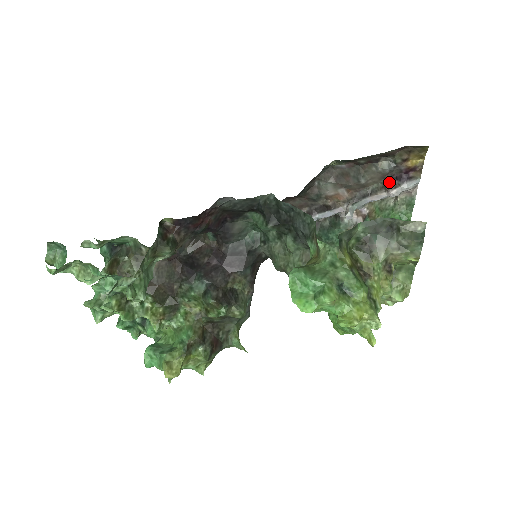
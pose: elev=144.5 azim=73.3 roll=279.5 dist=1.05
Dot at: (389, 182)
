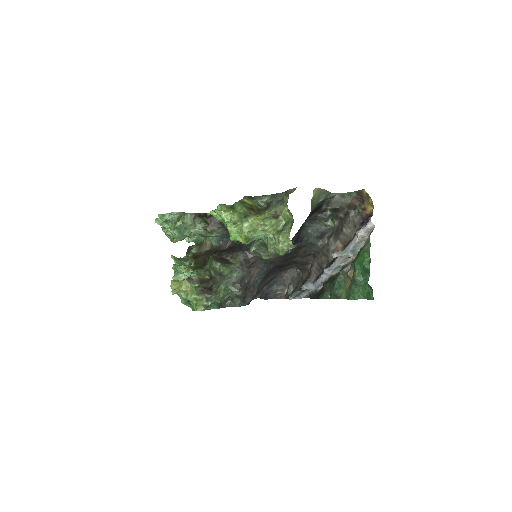
Dot at: (359, 228)
